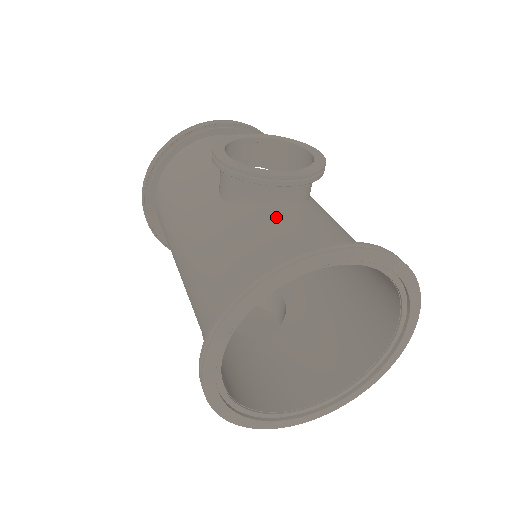
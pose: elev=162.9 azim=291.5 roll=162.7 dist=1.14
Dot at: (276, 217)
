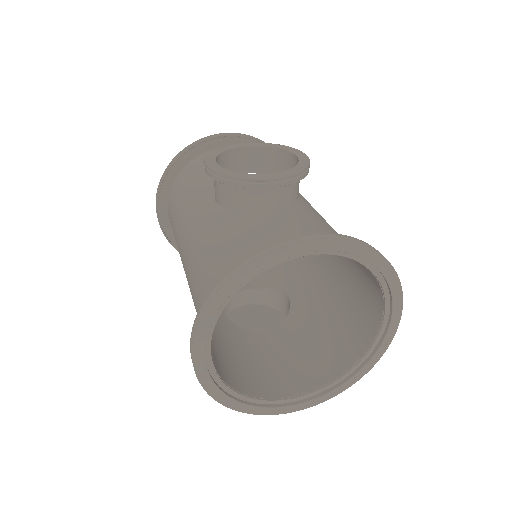
Dot at: (260, 216)
